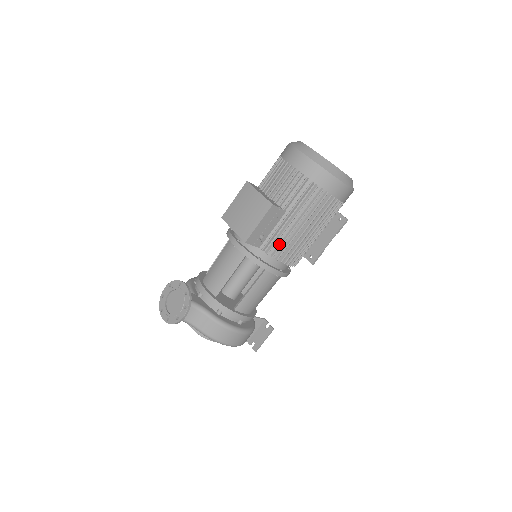
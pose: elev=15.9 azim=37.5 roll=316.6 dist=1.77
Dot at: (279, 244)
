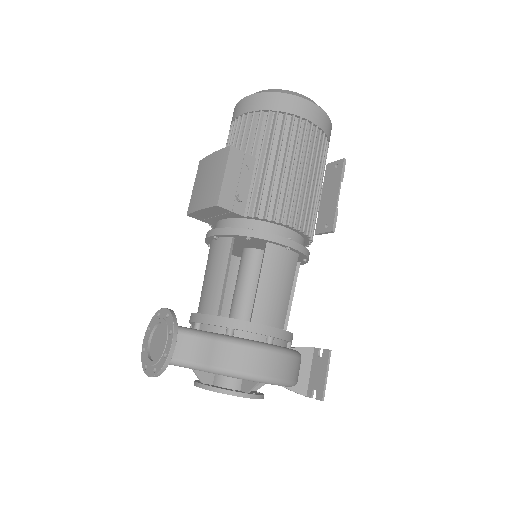
Dot at: (266, 199)
